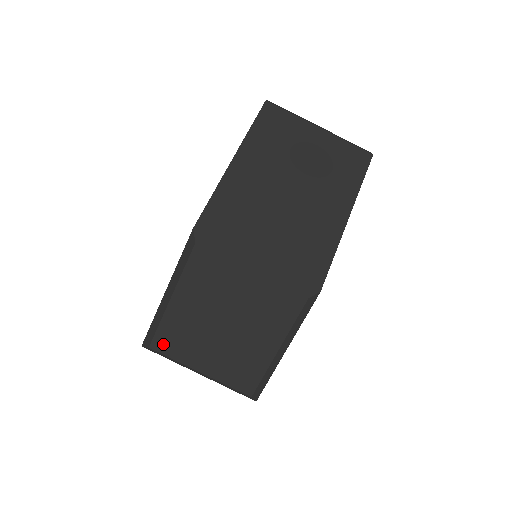
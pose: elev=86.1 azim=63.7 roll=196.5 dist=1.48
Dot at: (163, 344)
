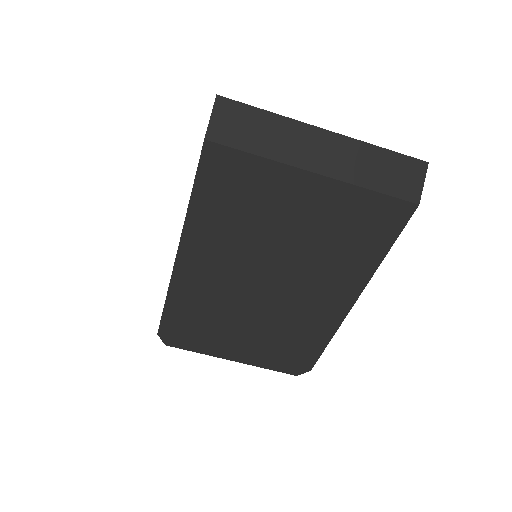
Dot at: occluded
